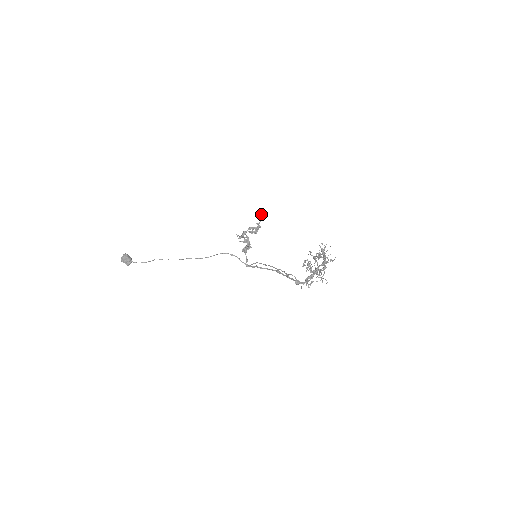
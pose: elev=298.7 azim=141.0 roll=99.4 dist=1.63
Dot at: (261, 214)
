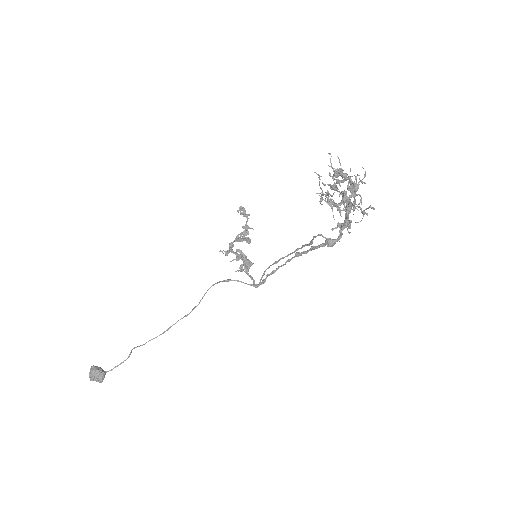
Dot at: occluded
